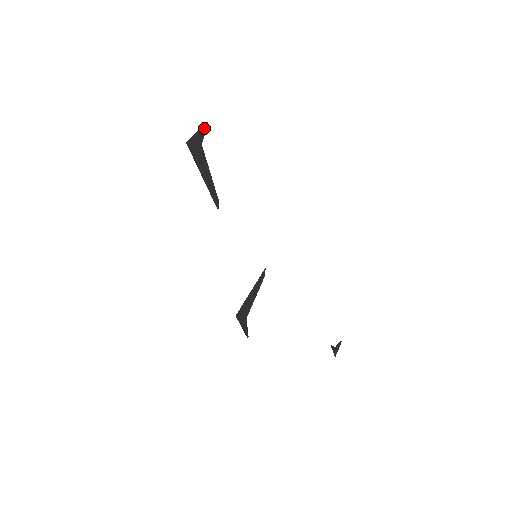
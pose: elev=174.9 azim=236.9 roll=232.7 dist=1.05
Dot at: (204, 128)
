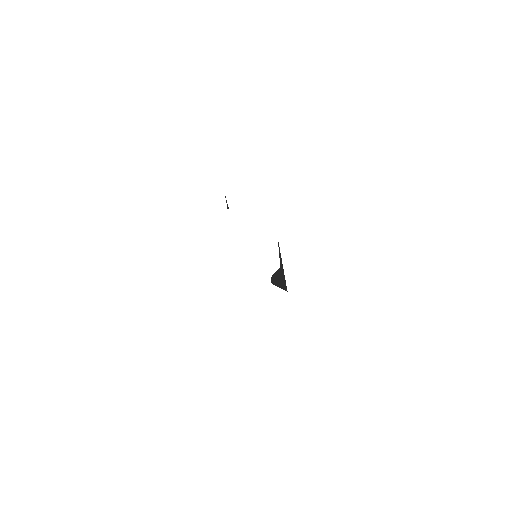
Dot at: (279, 251)
